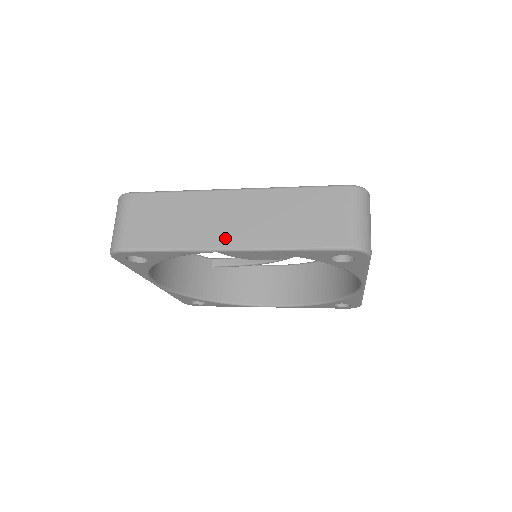
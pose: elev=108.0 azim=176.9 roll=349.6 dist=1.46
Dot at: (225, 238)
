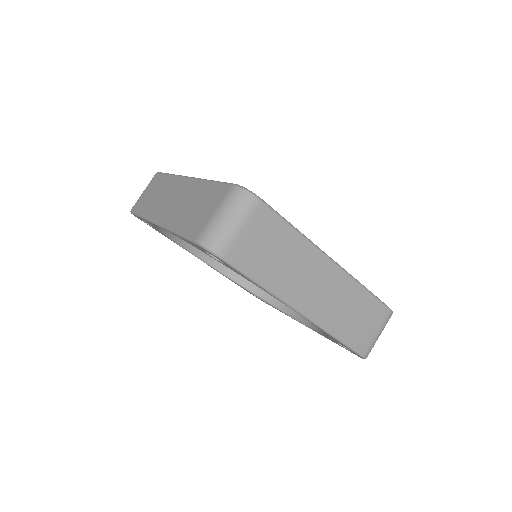
Dot at: (305, 303)
